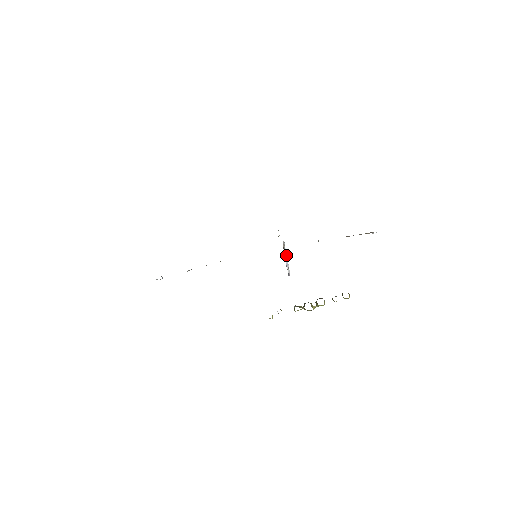
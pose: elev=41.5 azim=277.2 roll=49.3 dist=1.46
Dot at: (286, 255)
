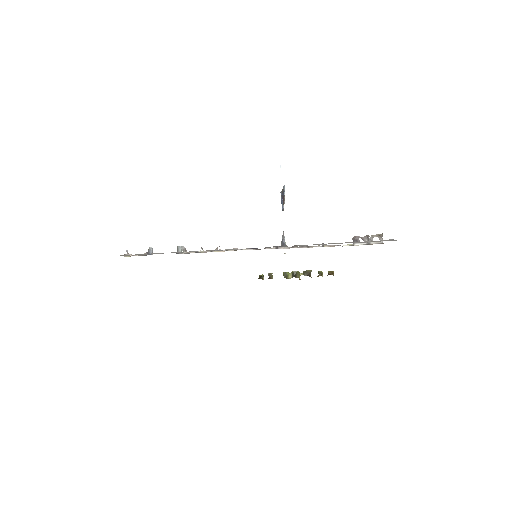
Dot at: occluded
